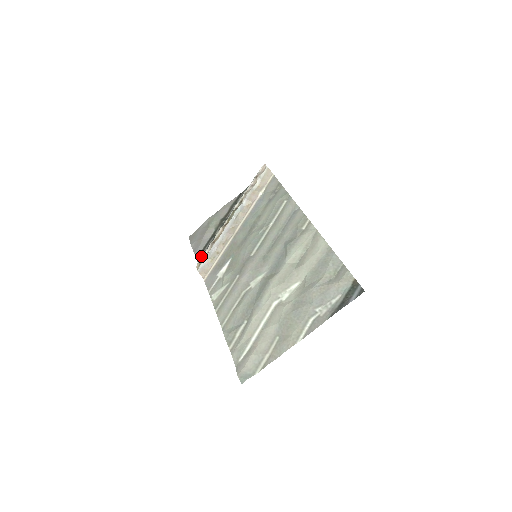
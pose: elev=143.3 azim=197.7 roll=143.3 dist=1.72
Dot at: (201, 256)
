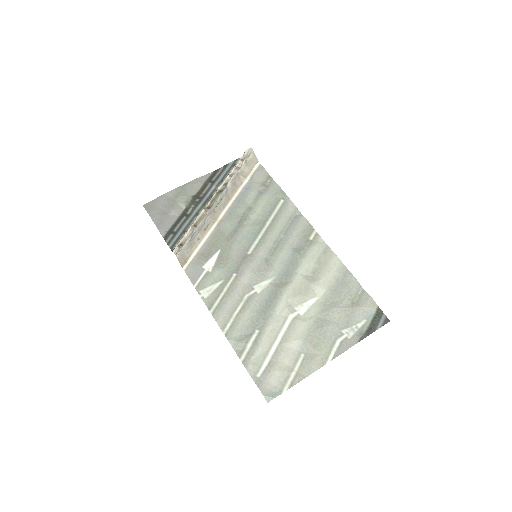
Dot at: (171, 236)
